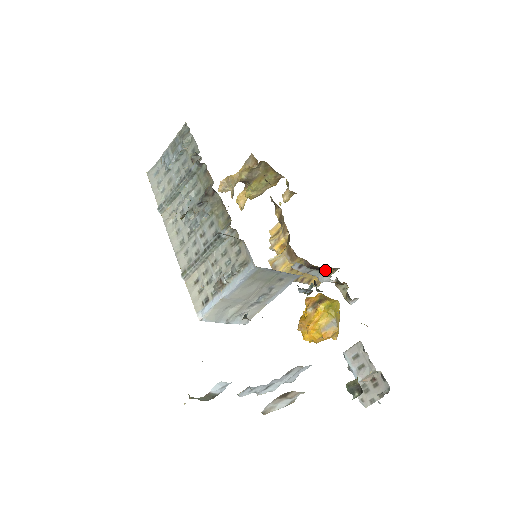
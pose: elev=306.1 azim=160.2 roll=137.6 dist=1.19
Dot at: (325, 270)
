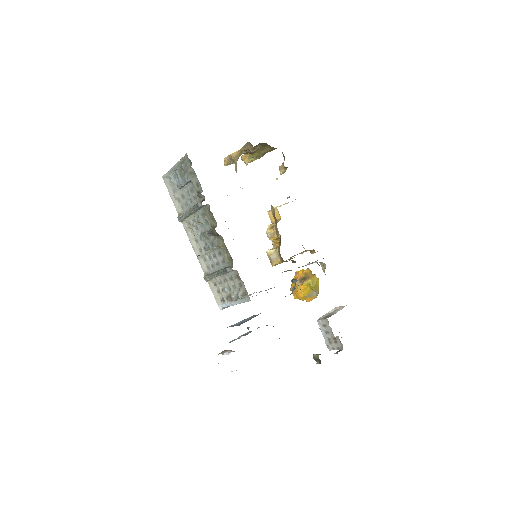
Dot at: (310, 250)
